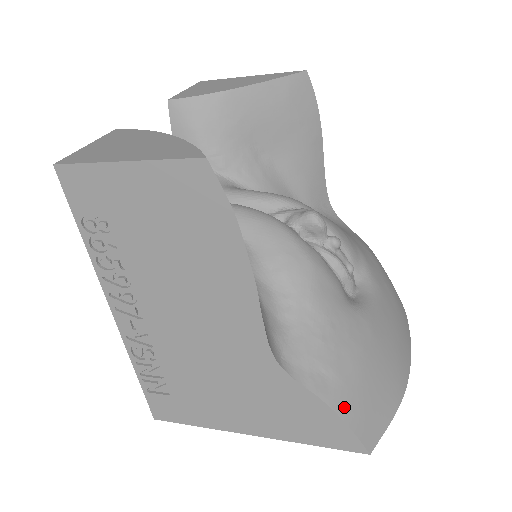
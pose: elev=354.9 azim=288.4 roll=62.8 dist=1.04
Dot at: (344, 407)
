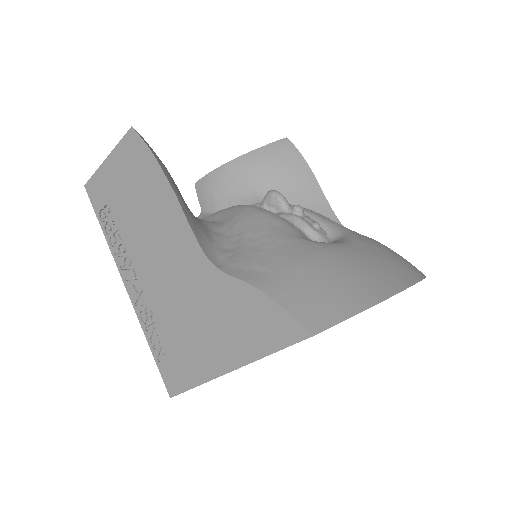
Dot at: (276, 291)
